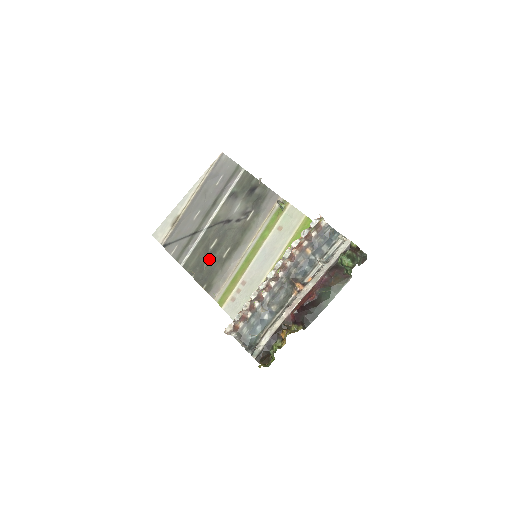
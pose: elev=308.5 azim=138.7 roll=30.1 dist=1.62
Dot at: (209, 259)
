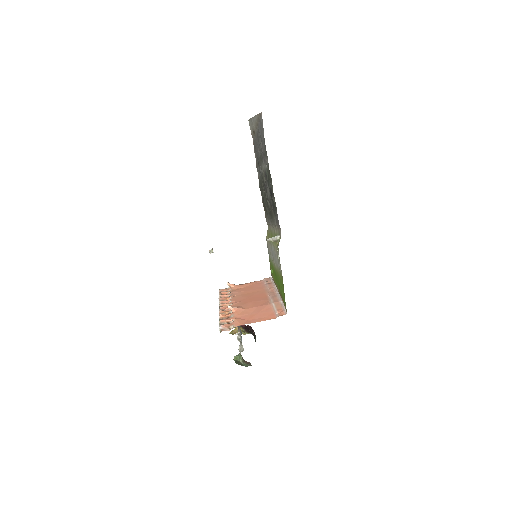
Dot at: (263, 198)
